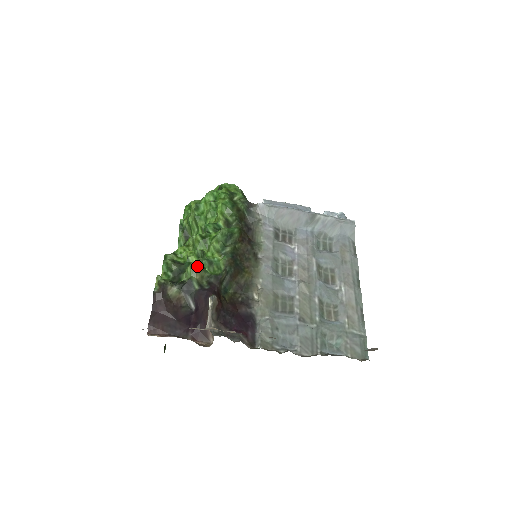
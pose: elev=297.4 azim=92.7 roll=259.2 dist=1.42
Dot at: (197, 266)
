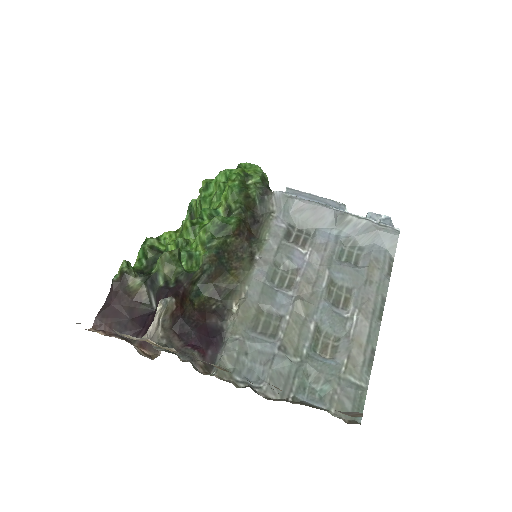
Dot at: (168, 258)
